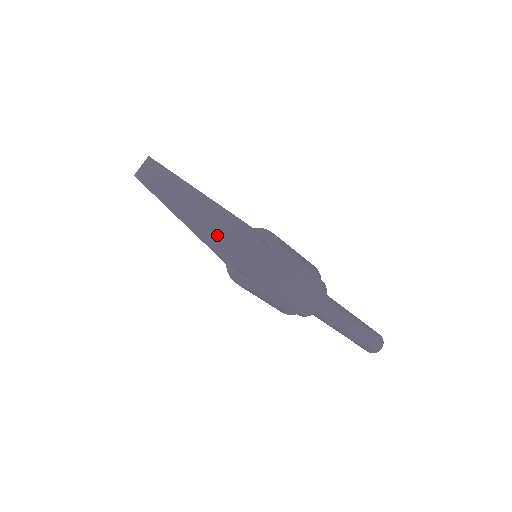
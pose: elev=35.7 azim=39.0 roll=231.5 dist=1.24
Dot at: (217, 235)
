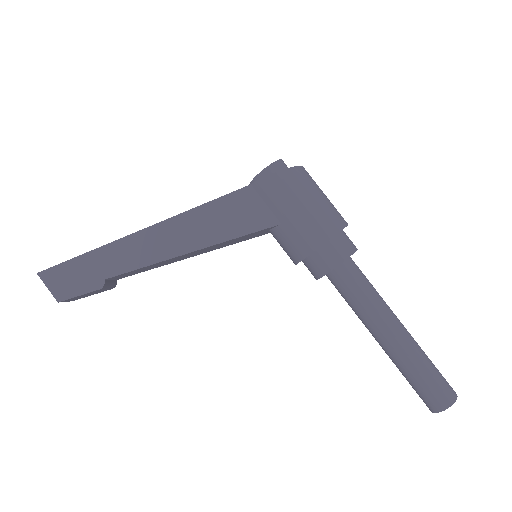
Dot at: occluded
